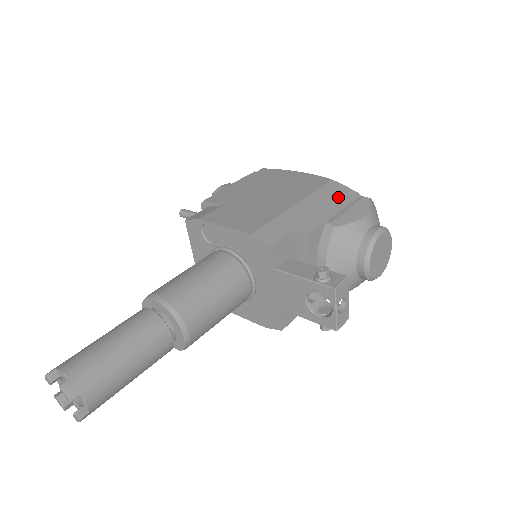
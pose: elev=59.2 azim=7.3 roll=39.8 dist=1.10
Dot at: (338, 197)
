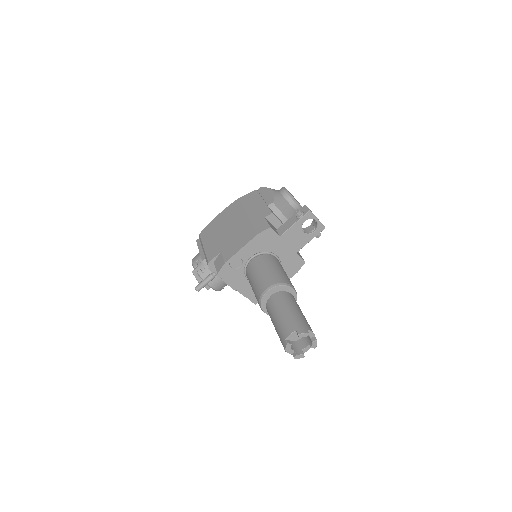
Dot at: (253, 198)
